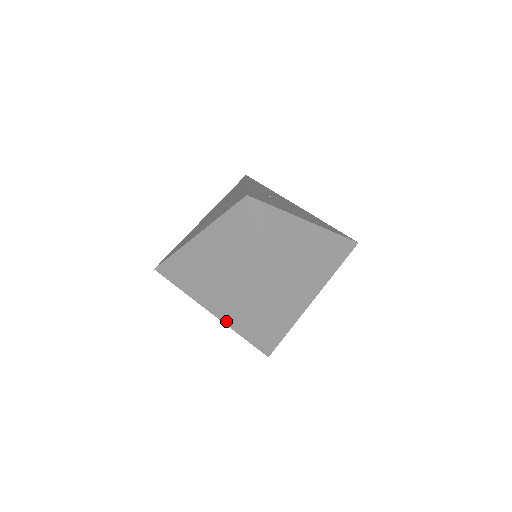
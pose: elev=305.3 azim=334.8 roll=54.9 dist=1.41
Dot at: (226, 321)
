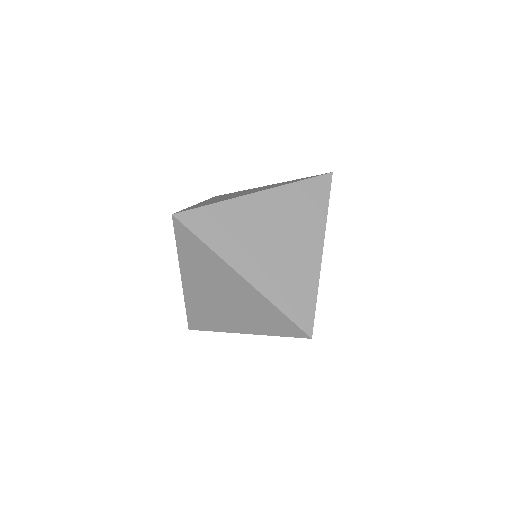
Dot at: (266, 292)
